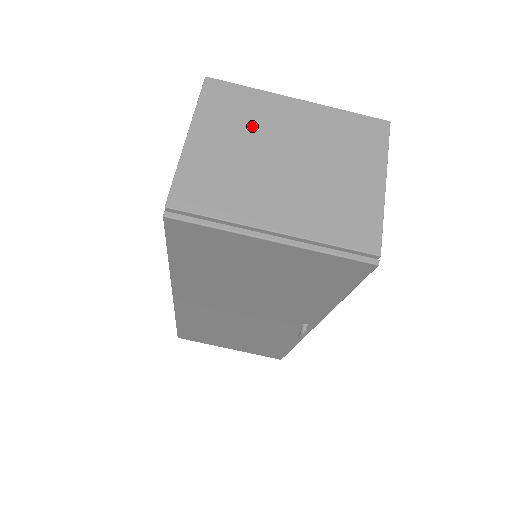
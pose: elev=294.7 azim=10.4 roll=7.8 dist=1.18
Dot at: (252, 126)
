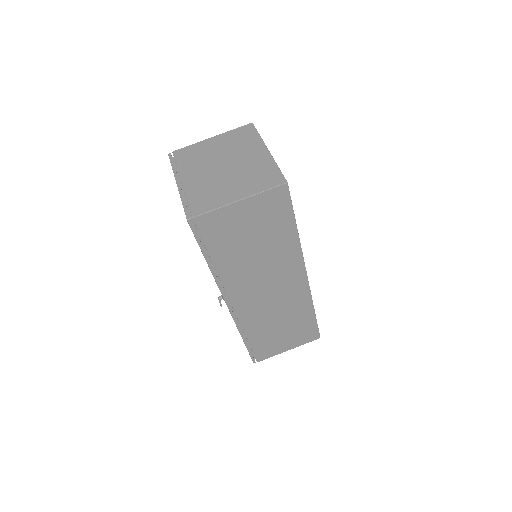
Dot at: (236, 147)
